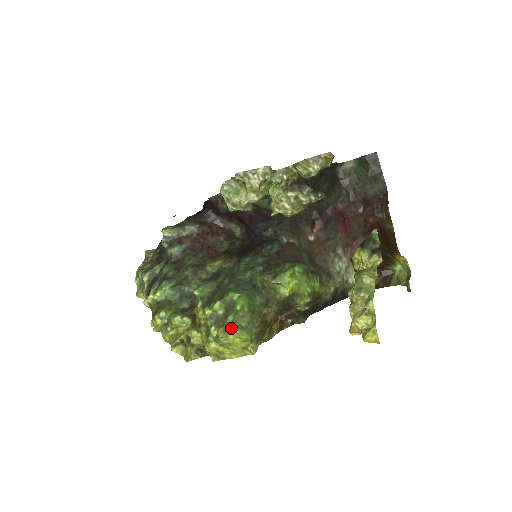
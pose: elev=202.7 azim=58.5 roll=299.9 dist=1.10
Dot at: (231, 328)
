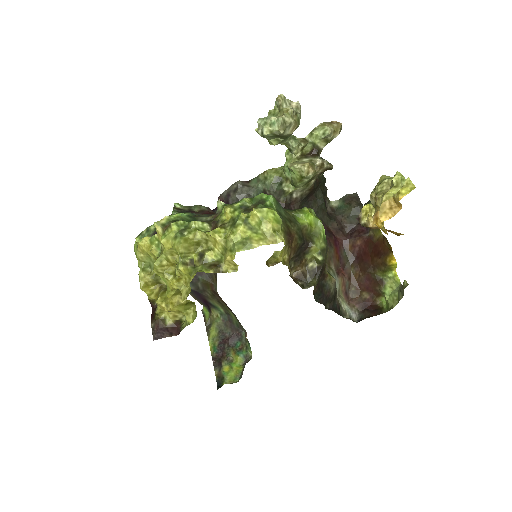
Dot at: (263, 208)
